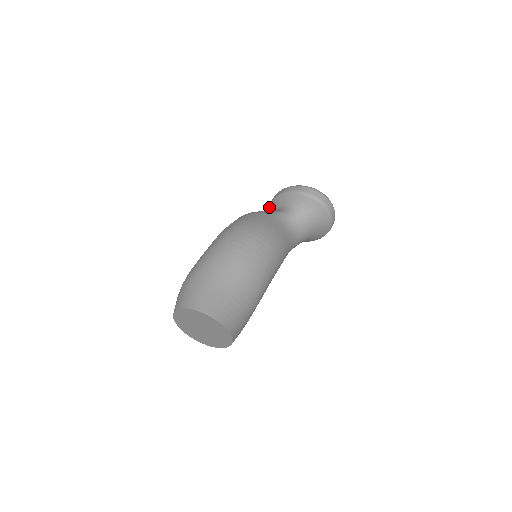
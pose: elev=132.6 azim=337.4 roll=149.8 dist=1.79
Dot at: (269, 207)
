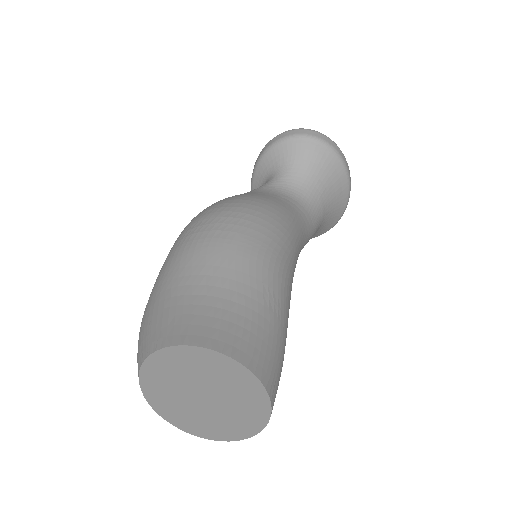
Dot at: occluded
